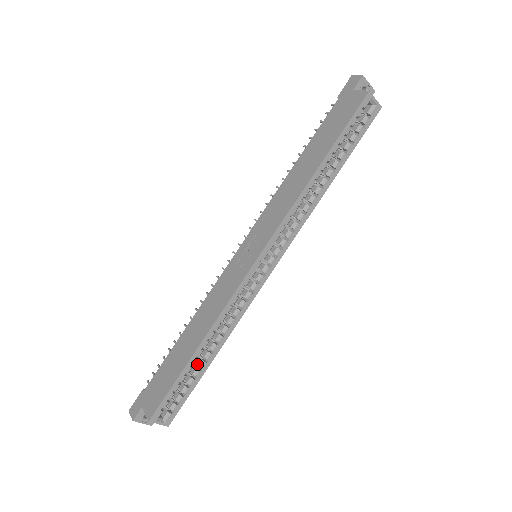
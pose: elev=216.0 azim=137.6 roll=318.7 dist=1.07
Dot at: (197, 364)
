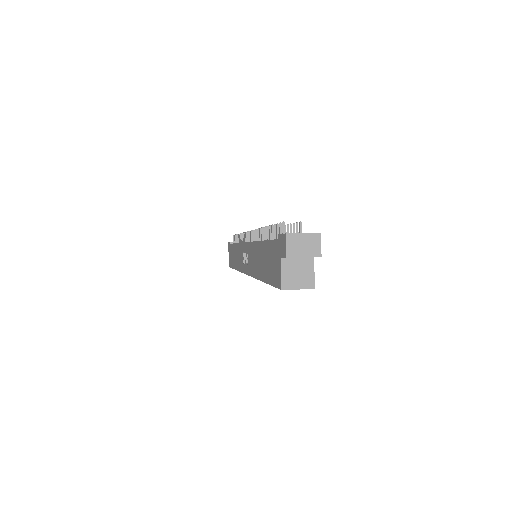
Dot at: occluded
